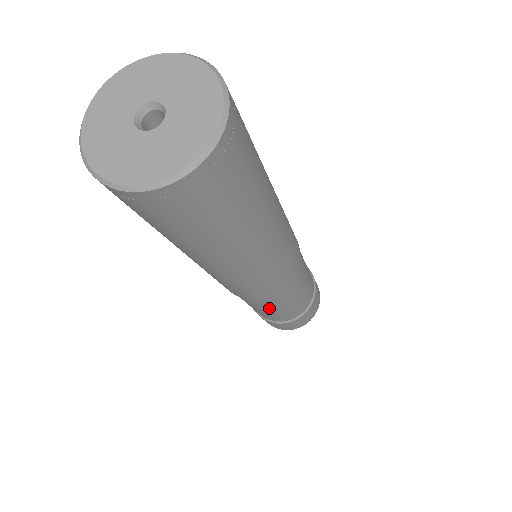
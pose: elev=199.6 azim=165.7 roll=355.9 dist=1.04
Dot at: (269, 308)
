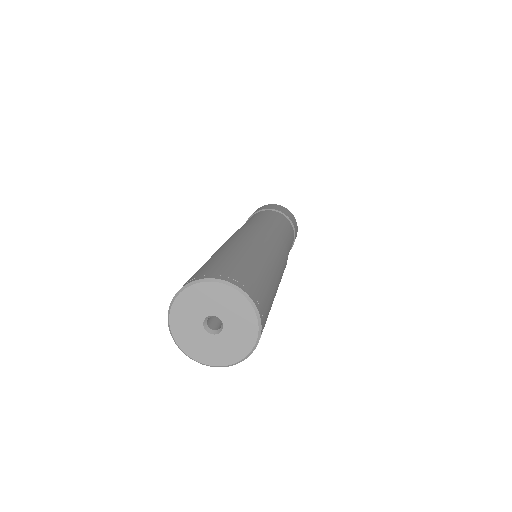
Dot at: occluded
